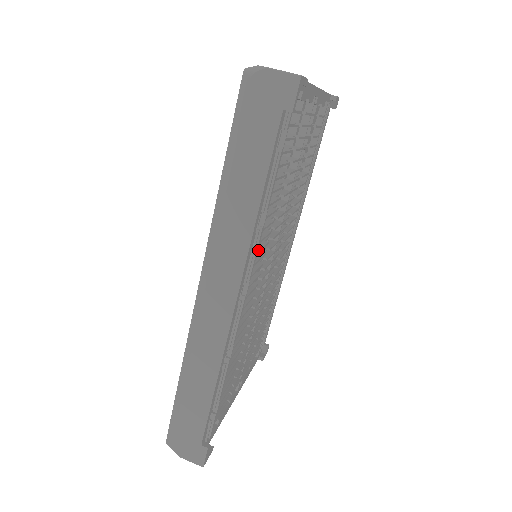
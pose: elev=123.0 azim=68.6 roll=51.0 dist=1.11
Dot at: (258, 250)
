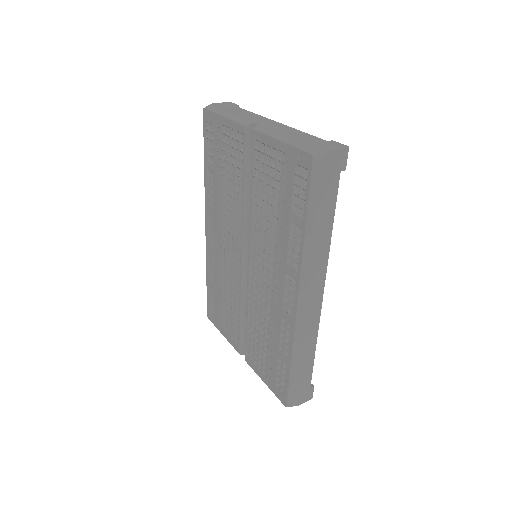
Dot at: occluded
